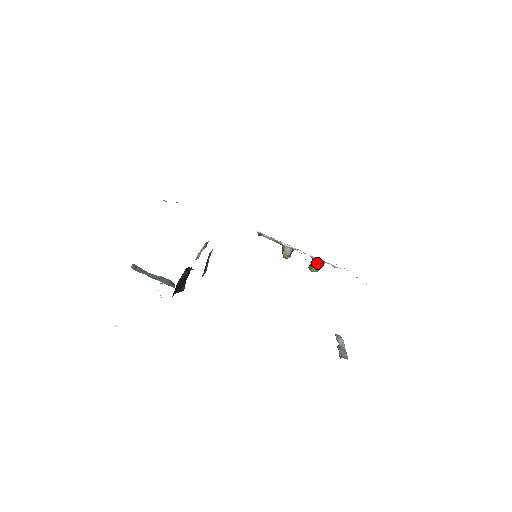
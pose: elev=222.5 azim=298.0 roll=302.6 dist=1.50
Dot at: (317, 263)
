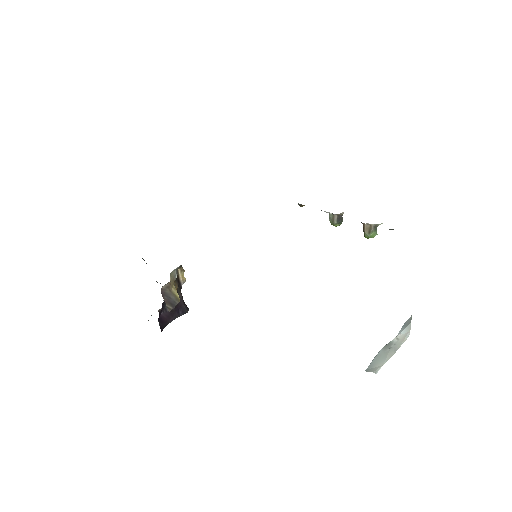
Dot at: (367, 228)
